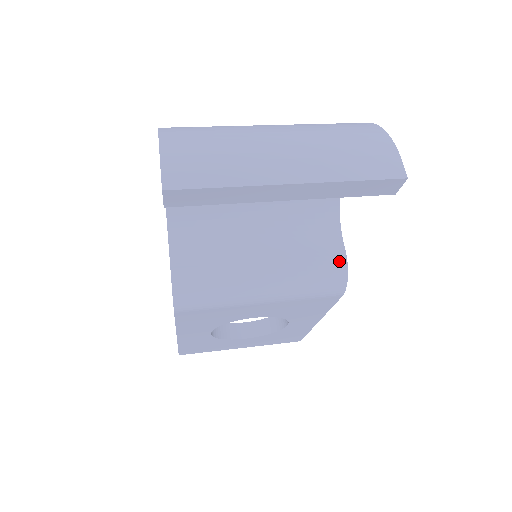
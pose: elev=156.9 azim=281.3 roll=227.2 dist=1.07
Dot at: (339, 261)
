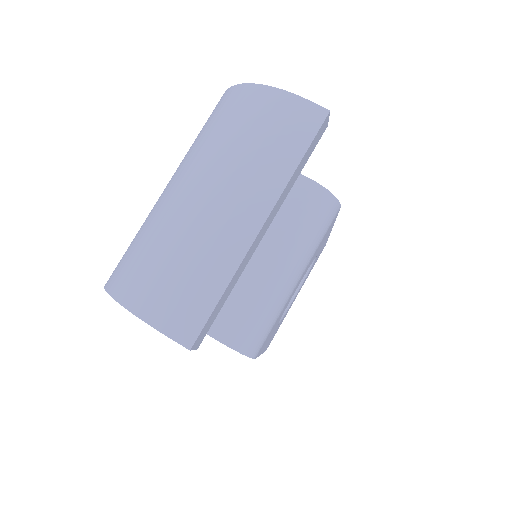
Dot at: (316, 192)
